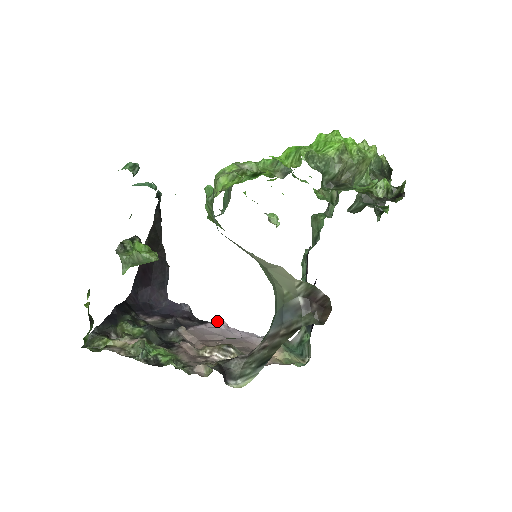
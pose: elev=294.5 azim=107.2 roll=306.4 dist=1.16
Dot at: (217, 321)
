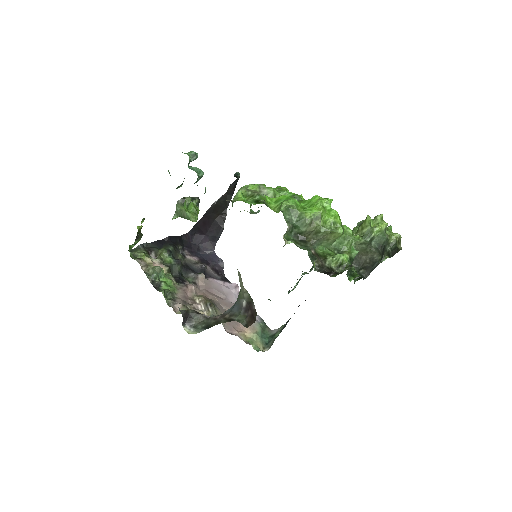
Dot at: (234, 285)
